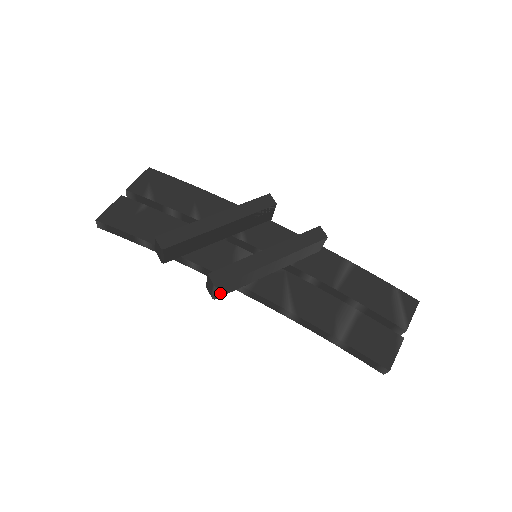
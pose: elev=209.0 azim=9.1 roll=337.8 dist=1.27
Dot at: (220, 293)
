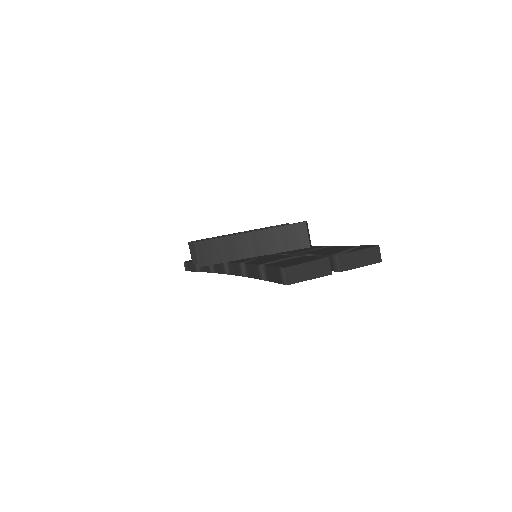
Dot at: (202, 258)
